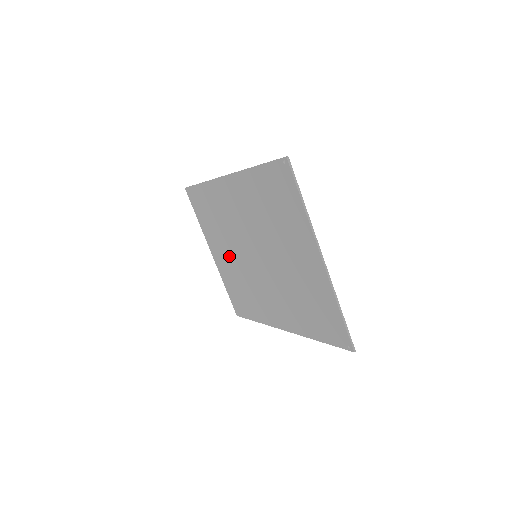
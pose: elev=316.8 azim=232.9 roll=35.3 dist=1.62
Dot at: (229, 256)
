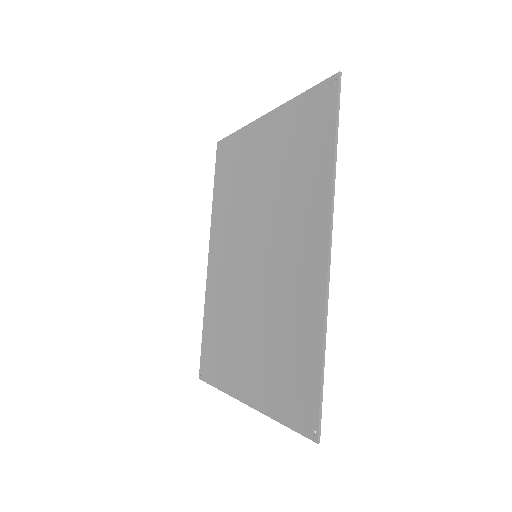
Dot at: (250, 338)
